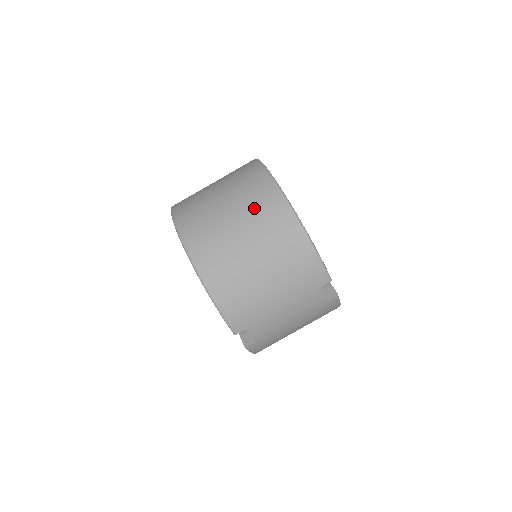
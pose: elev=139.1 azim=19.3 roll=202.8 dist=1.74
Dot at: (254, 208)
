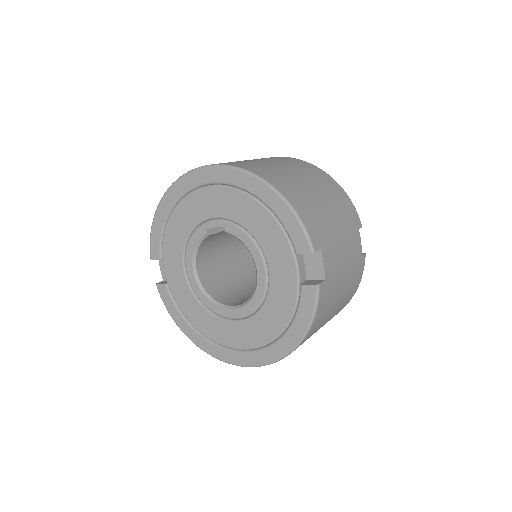
Dot at: (282, 160)
